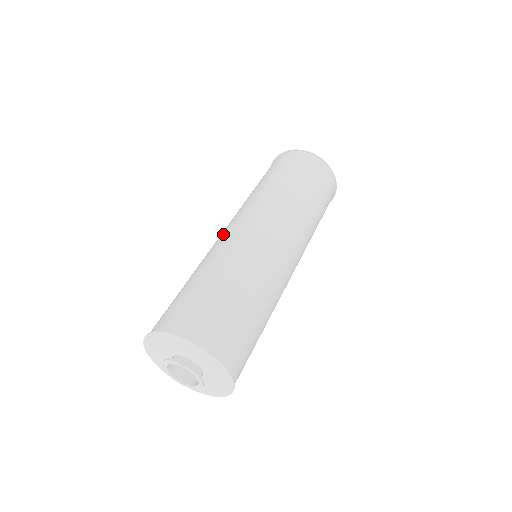
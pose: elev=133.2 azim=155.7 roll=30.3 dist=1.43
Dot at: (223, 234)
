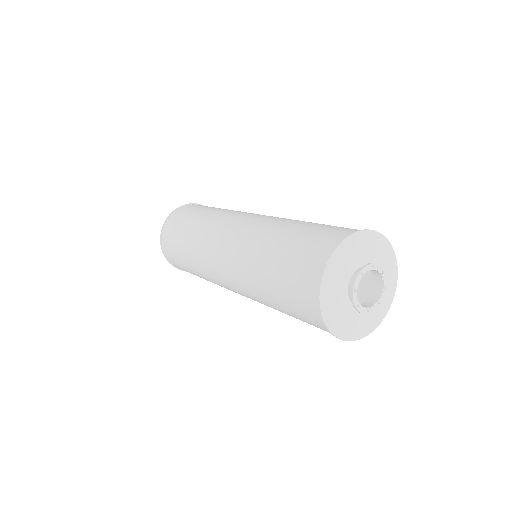
Dot at: (236, 232)
